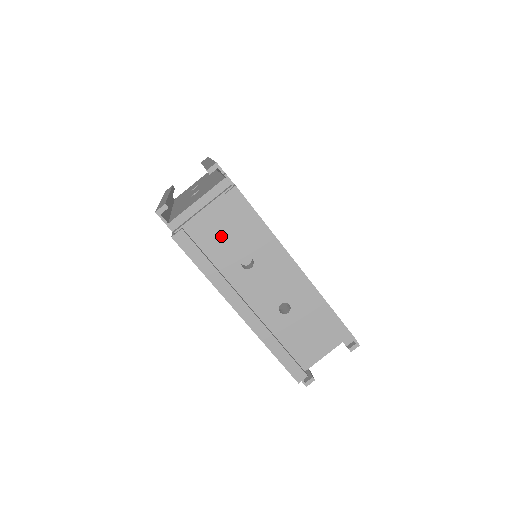
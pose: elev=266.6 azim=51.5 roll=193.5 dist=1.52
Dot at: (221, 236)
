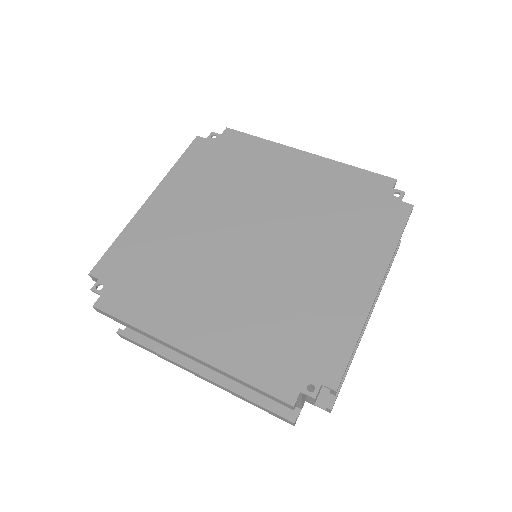
Dot at: occluded
